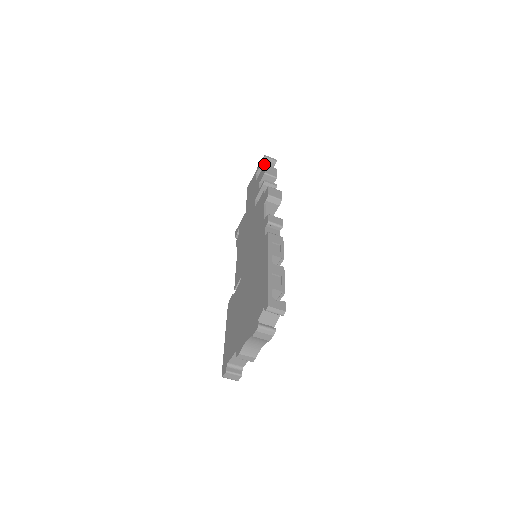
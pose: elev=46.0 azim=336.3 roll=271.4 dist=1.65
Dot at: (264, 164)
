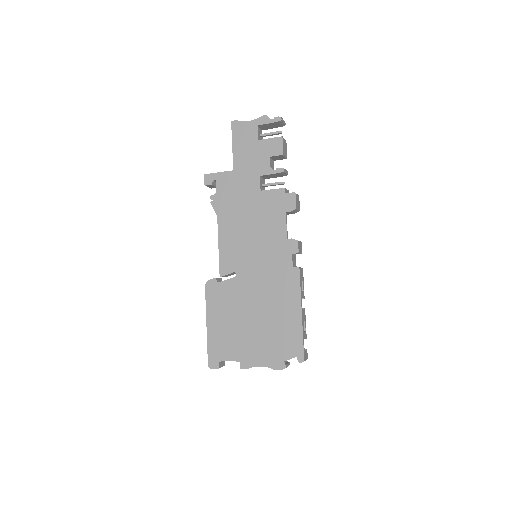
Dot at: (282, 136)
